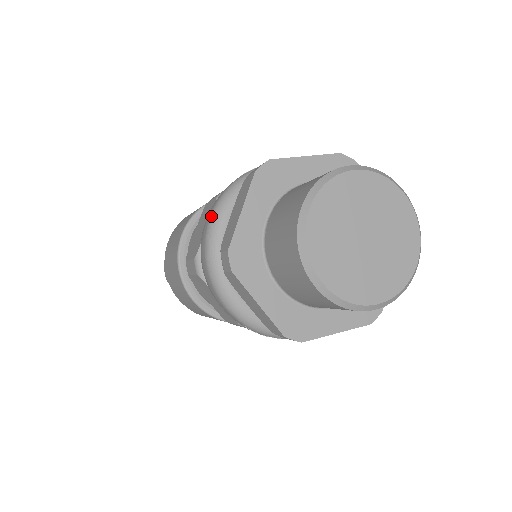
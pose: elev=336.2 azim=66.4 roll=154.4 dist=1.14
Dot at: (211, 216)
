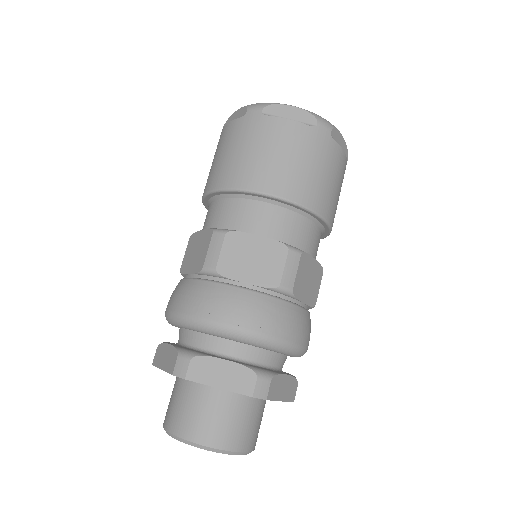
Dot at: (169, 314)
